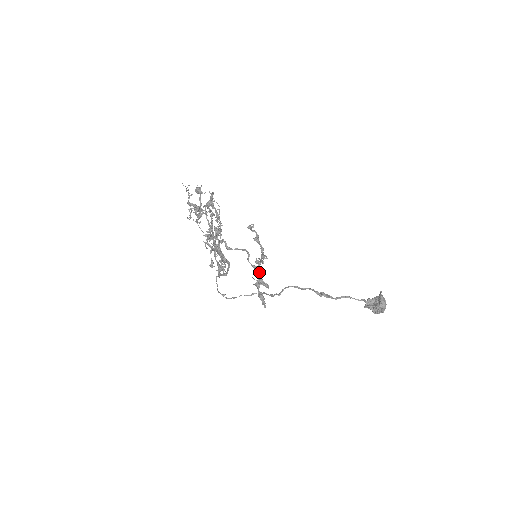
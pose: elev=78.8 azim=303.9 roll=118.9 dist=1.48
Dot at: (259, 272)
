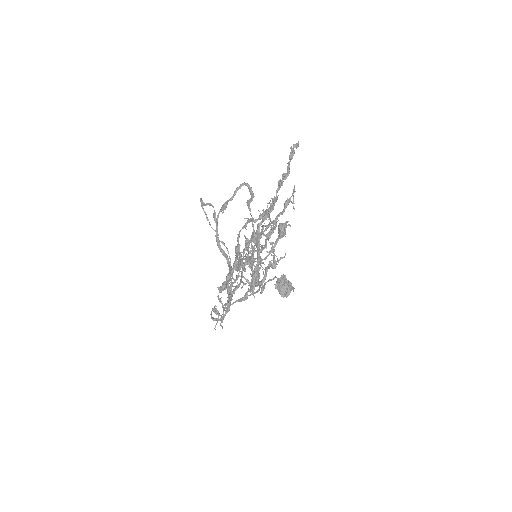
Dot at: occluded
